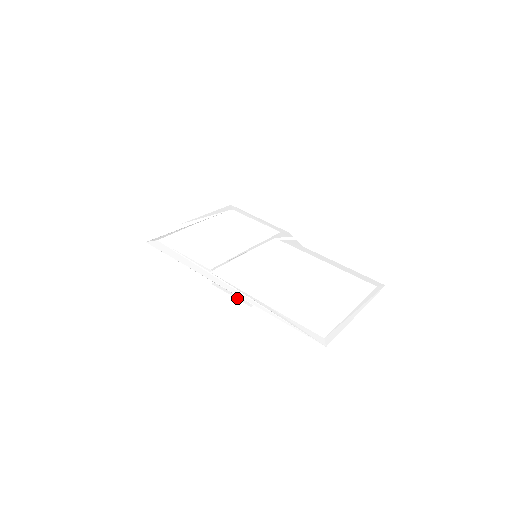
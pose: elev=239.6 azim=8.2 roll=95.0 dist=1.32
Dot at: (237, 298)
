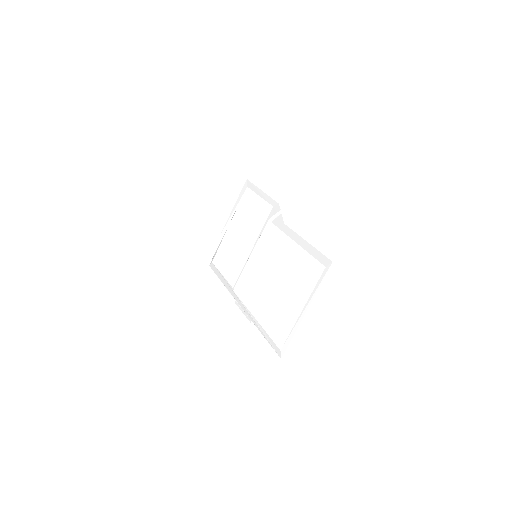
Dot at: (245, 315)
